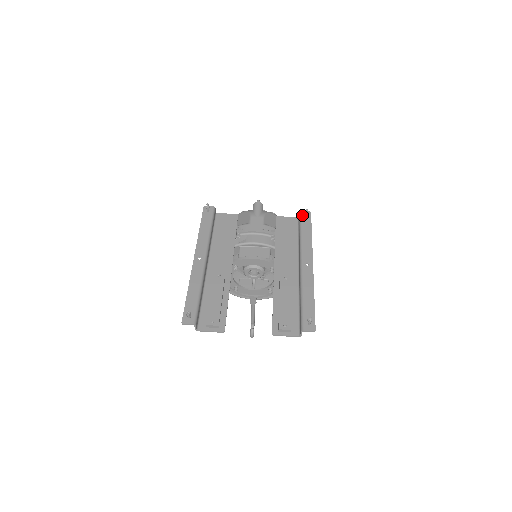
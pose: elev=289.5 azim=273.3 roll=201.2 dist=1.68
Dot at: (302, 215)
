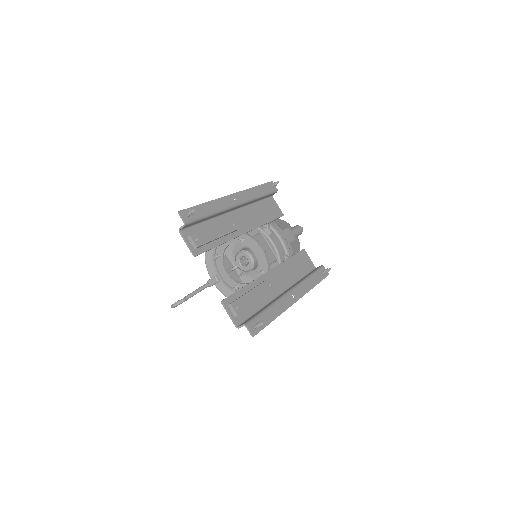
Dot at: (322, 269)
